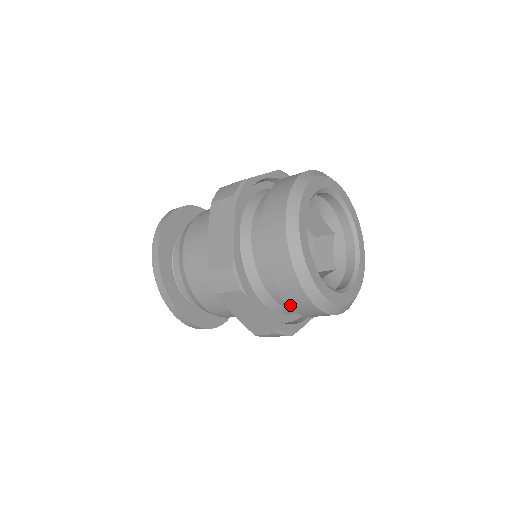
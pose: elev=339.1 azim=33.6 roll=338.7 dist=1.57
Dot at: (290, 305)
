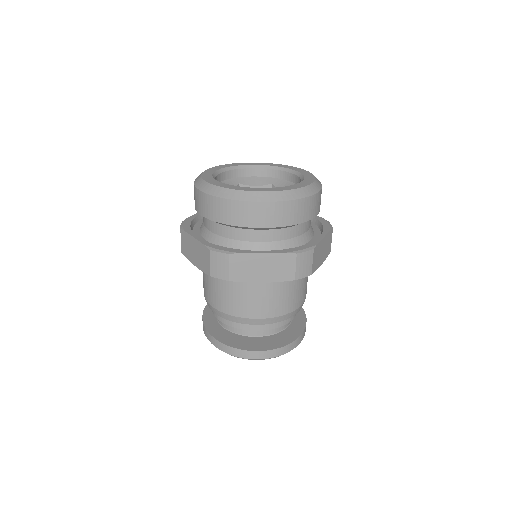
Dot at: (205, 215)
